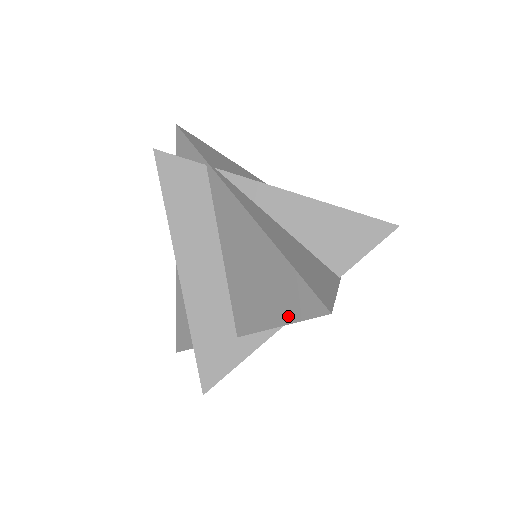
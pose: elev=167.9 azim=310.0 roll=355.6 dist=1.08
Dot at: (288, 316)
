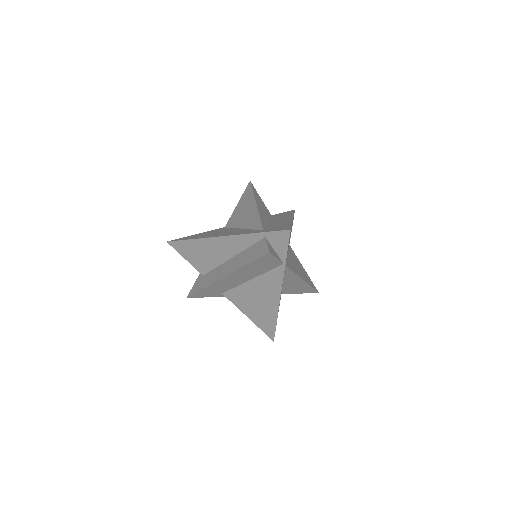
Dot at: (256, 323)
